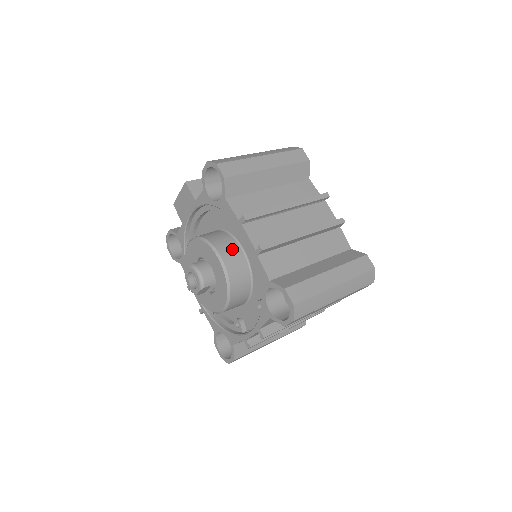
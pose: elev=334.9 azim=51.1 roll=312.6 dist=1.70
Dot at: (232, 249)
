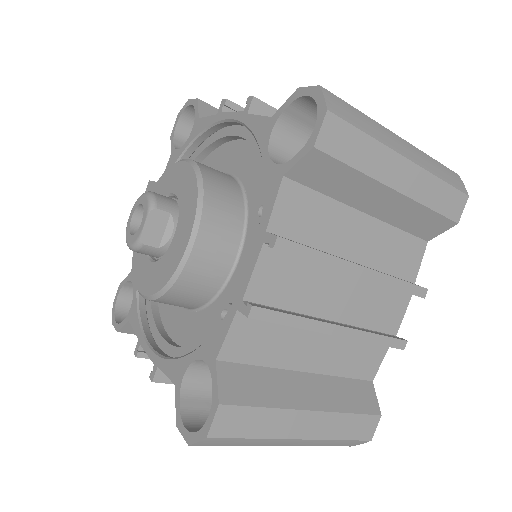
Dot at: occluded
